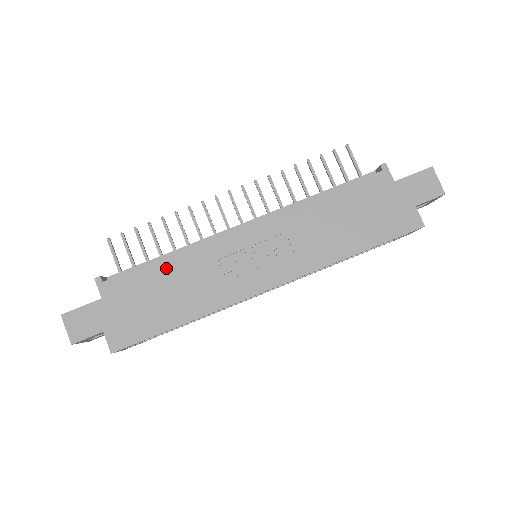
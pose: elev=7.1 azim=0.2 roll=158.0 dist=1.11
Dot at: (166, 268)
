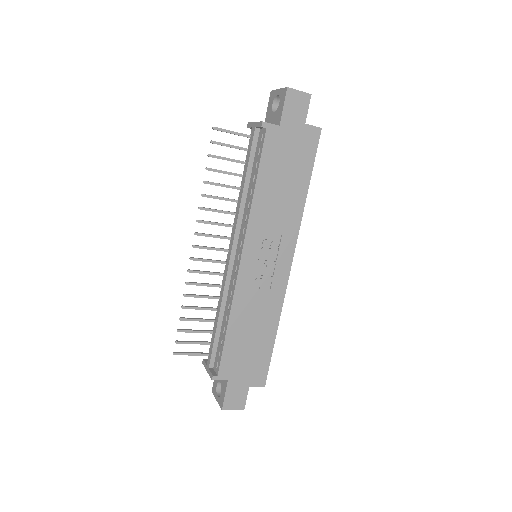
Dot at: (235, 329)
